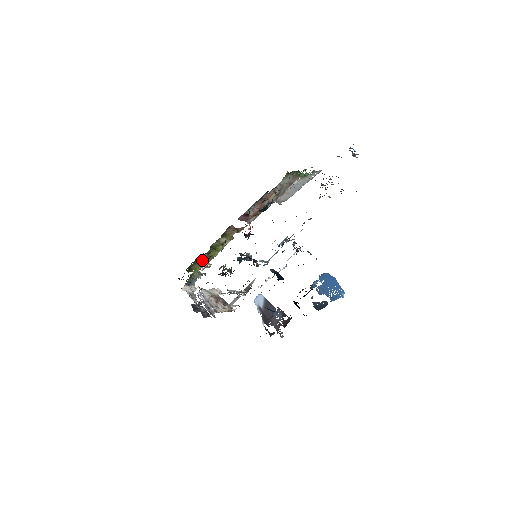
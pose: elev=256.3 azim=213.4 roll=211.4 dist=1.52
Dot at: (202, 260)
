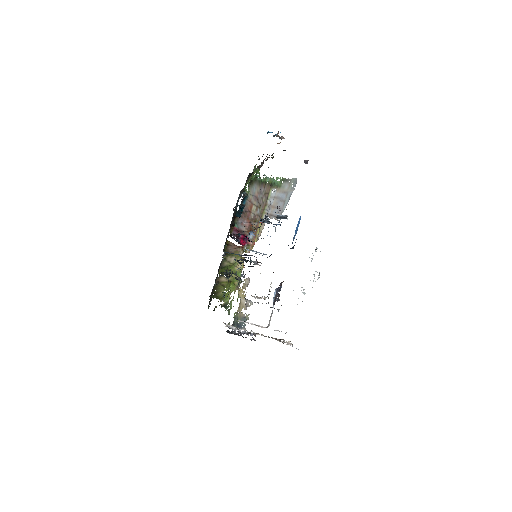
Dot at: (224, 286)
